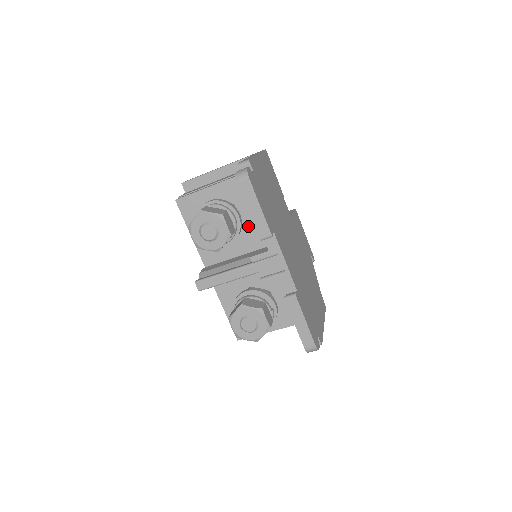
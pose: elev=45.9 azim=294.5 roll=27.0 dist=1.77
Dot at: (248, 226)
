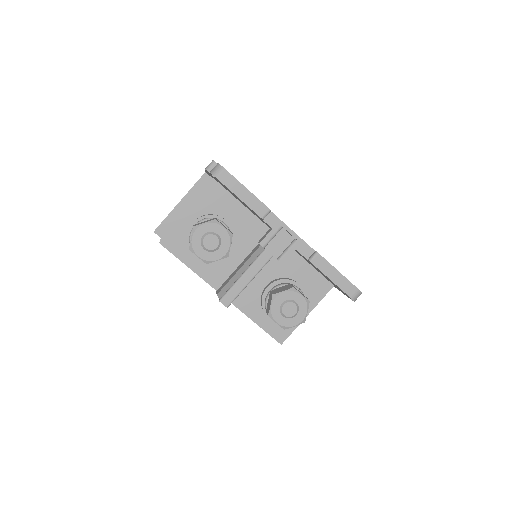
Dot at: (237, 230)
